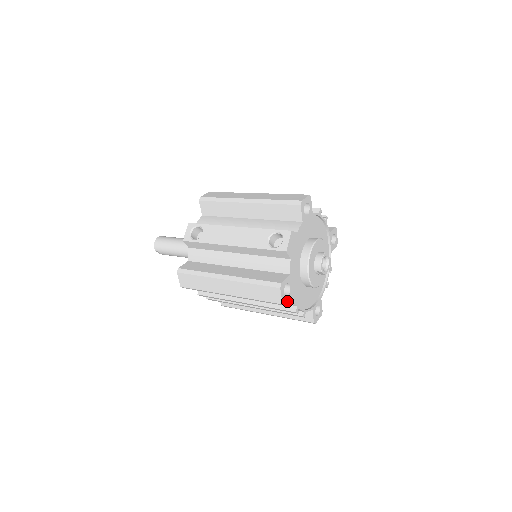
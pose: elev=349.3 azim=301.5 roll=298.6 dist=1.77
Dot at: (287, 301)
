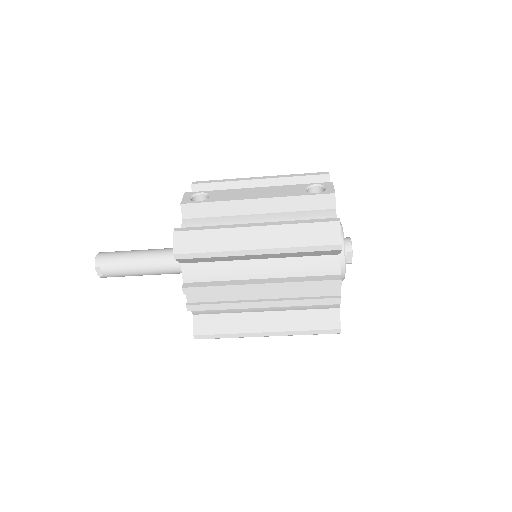
Dot at: (340, 250)
